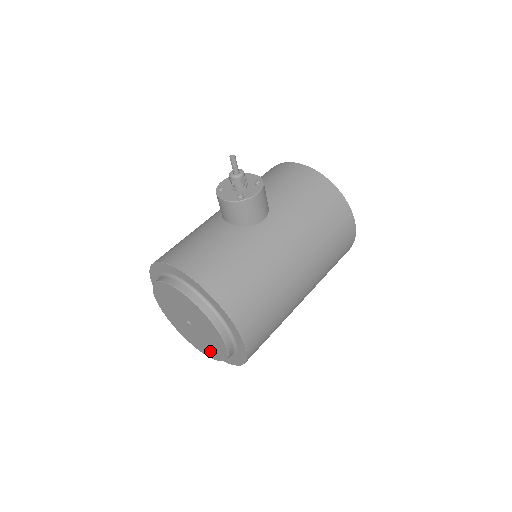
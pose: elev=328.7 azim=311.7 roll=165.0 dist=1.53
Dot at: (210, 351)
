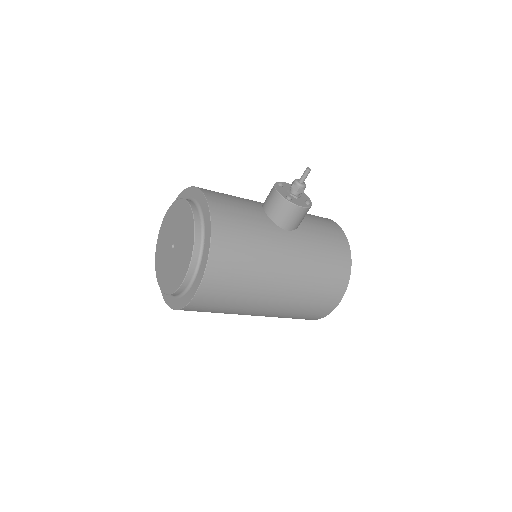
Dot at: (166, 280)
